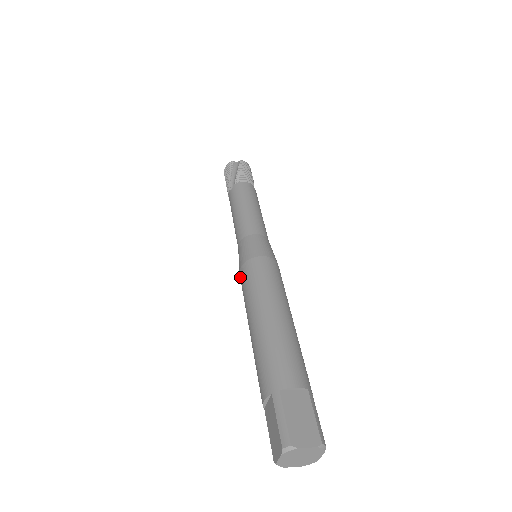
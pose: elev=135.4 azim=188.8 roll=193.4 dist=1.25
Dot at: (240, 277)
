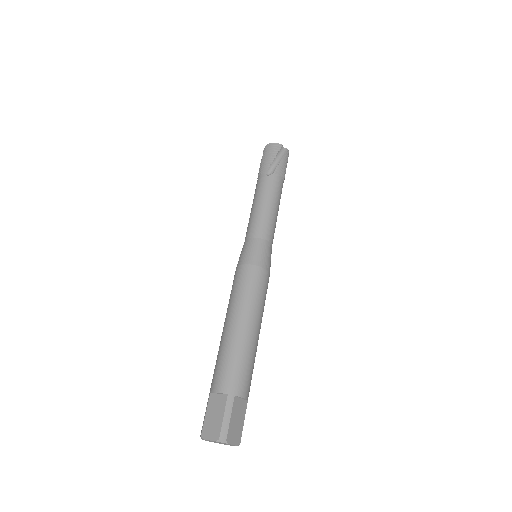
Dot at: (240, 271)
